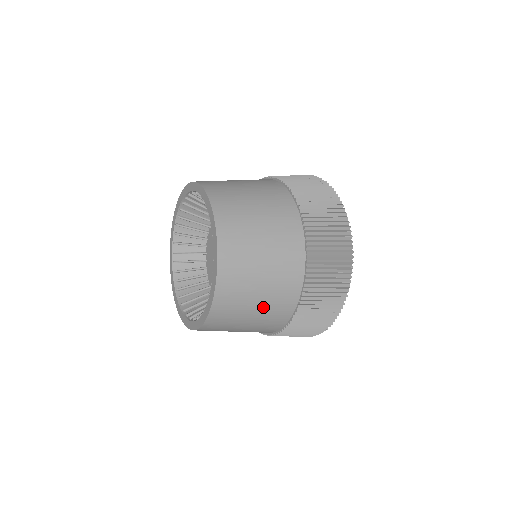
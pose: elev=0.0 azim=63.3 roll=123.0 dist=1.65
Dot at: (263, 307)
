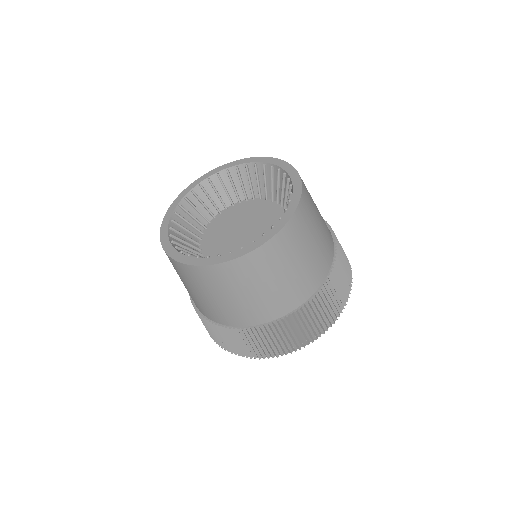
Dot at: (319, 240)
